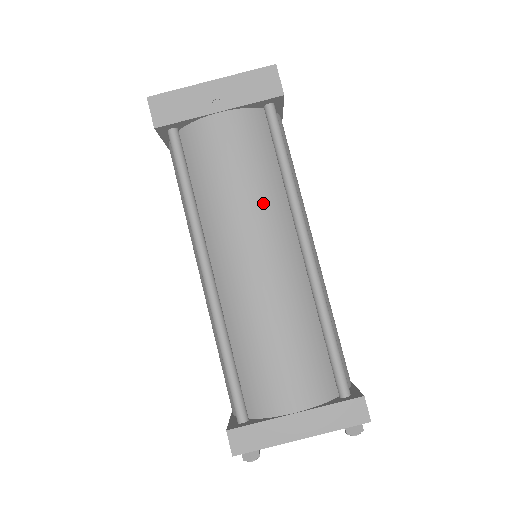
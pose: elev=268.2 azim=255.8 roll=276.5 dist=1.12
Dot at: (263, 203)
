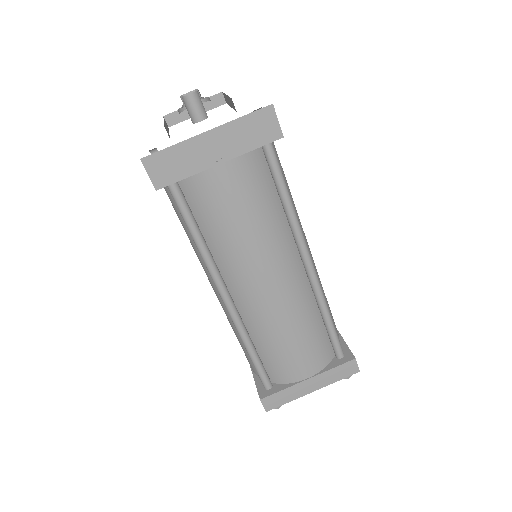
Dot at: (271, 240)
